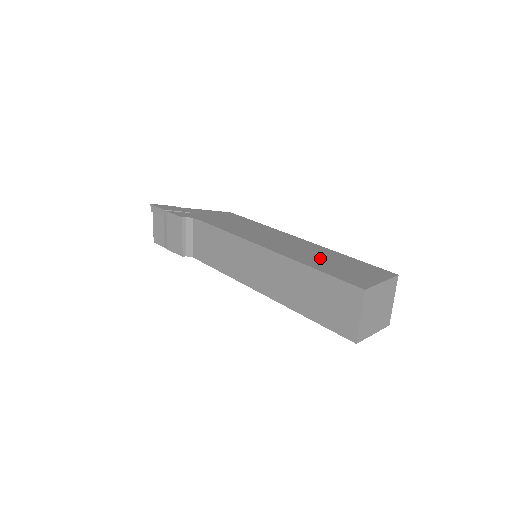
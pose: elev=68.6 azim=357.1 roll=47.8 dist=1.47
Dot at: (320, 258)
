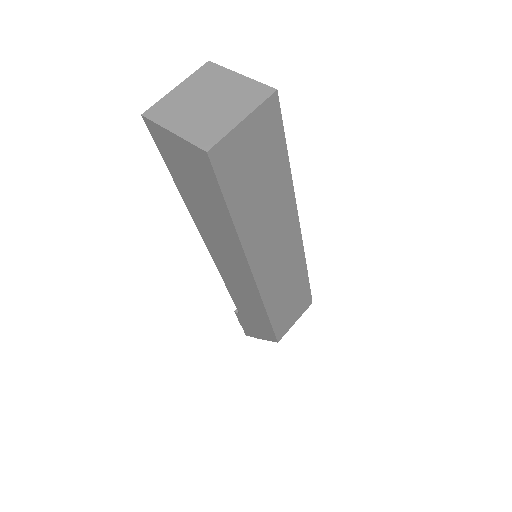
Dot at: occluded
